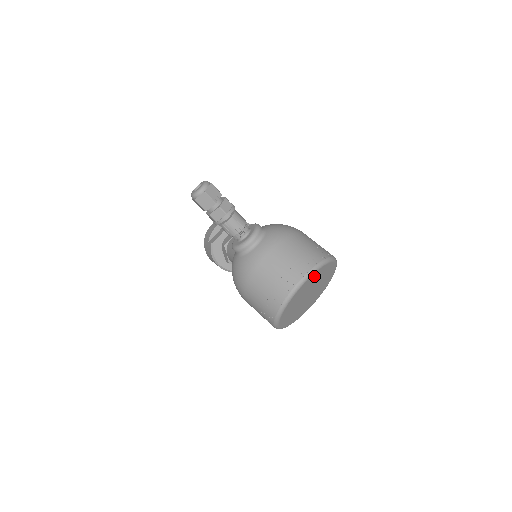
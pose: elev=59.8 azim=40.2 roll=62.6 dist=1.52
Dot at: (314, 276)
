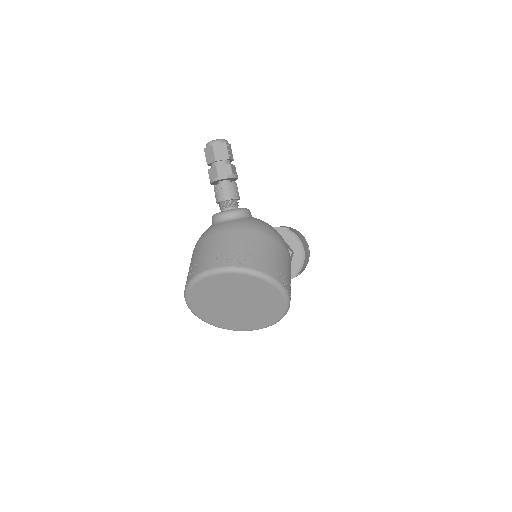
Dot at: (237, 279)
